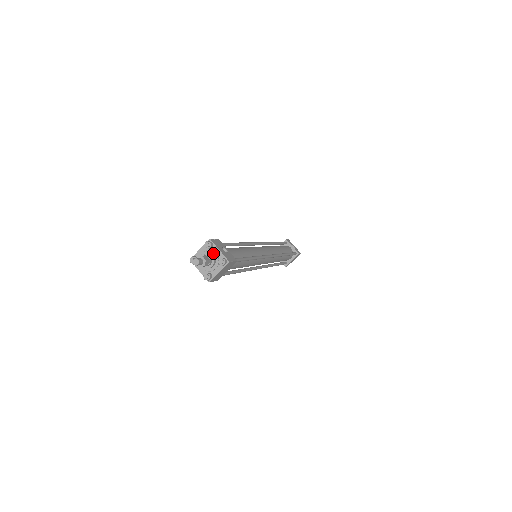
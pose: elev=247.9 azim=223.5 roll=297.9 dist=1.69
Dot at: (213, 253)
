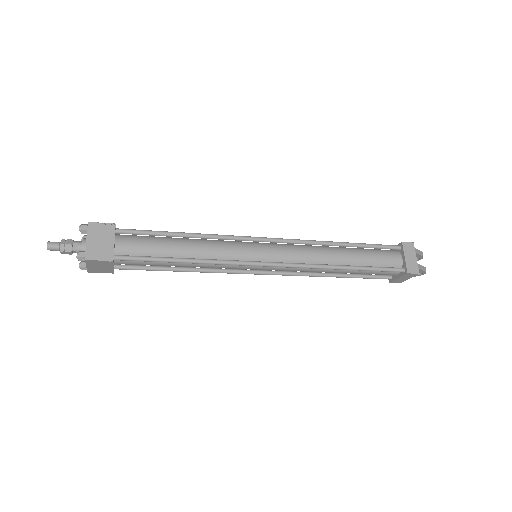
Dot at: occluded
